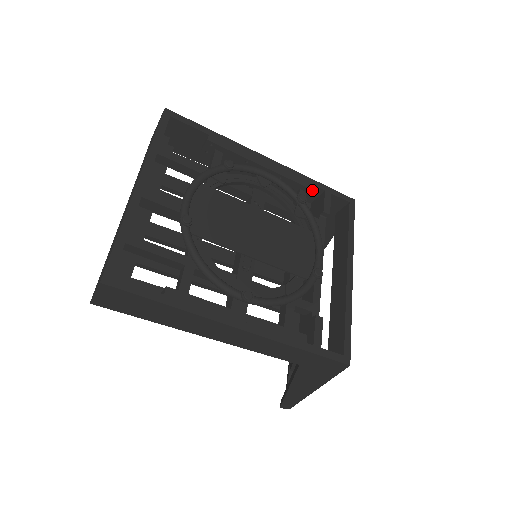
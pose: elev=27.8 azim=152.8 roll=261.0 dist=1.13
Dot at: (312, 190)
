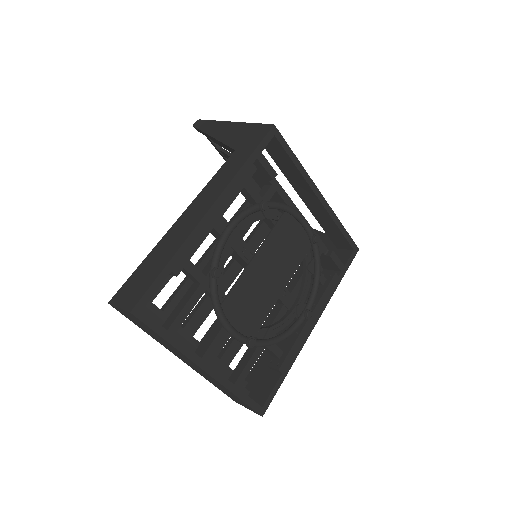
Dot at: (252, 175)
